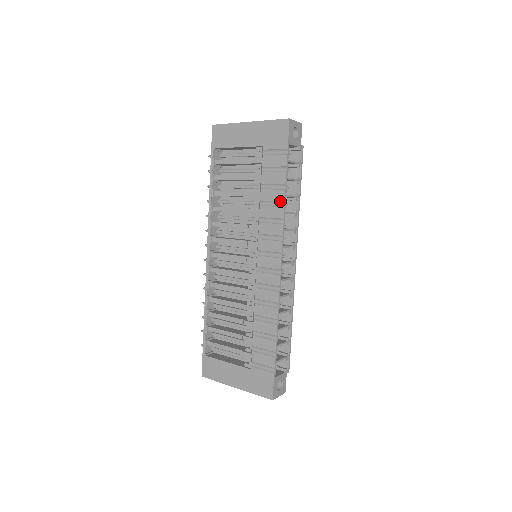
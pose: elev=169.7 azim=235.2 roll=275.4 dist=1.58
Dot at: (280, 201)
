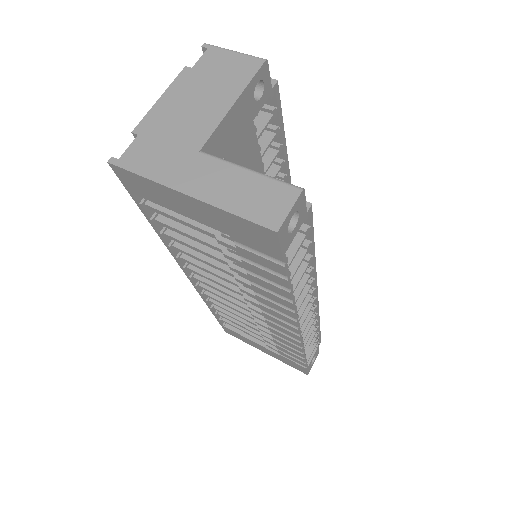
Dot at: (284, 296)
